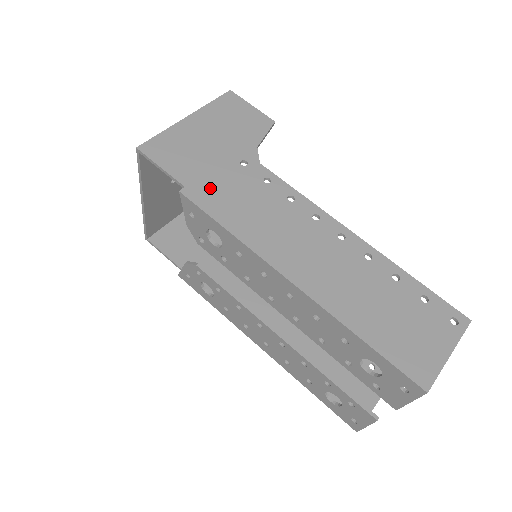
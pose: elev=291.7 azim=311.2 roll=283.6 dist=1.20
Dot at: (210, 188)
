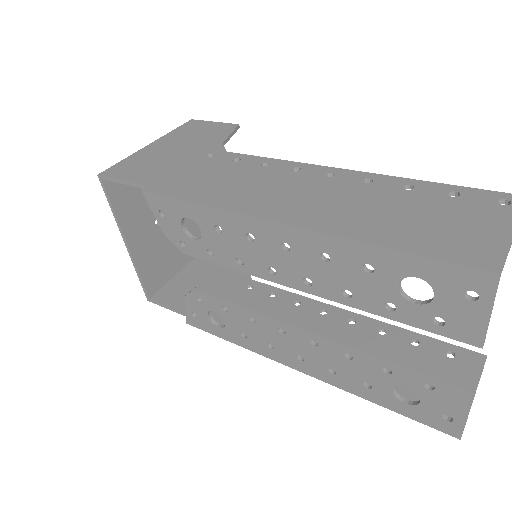
Dot at: (174, 180)
